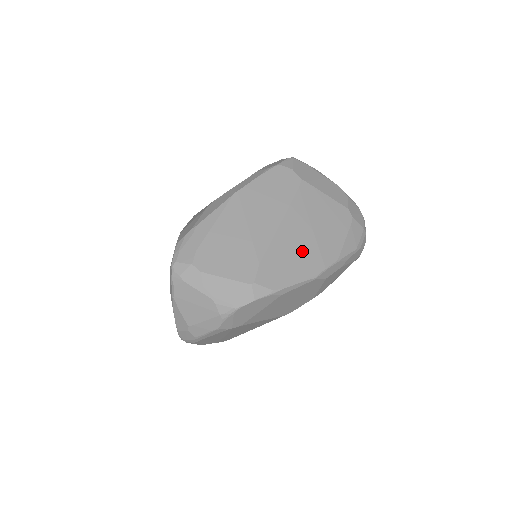
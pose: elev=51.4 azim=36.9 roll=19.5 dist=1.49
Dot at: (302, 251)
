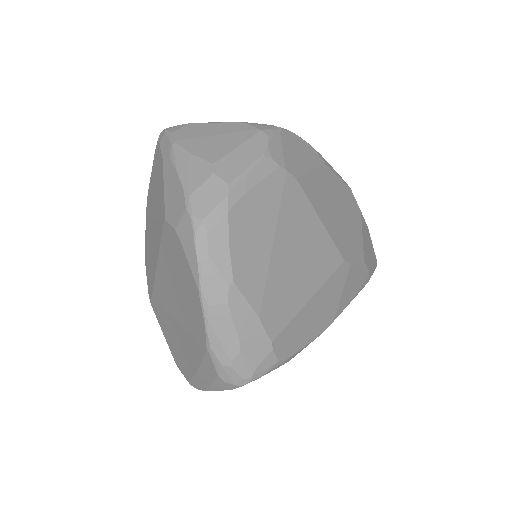
Dot at: occluded
